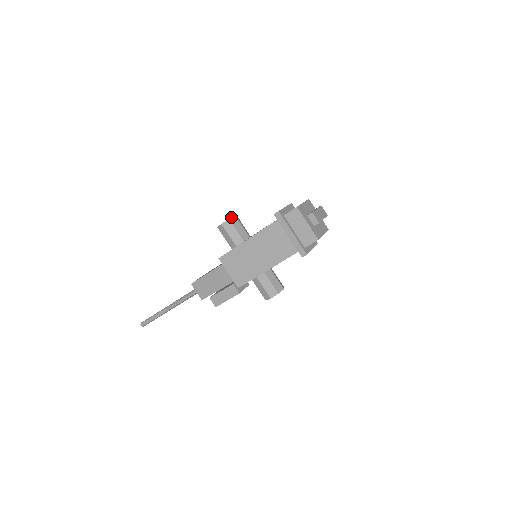
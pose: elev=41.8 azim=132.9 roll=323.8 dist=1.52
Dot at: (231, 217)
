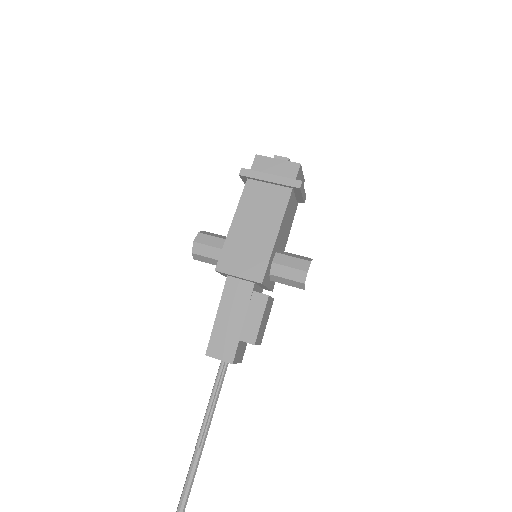
Dot at: (199, 232)
